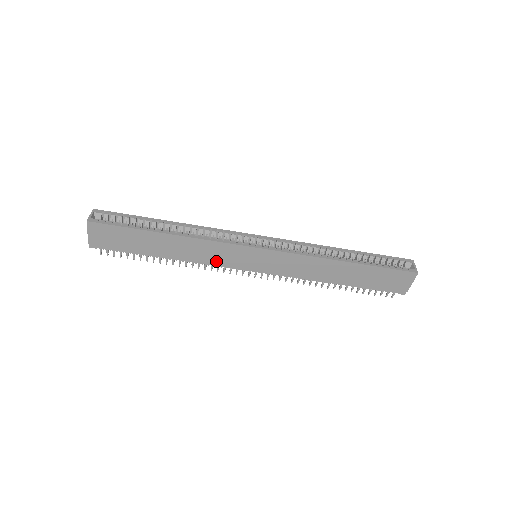
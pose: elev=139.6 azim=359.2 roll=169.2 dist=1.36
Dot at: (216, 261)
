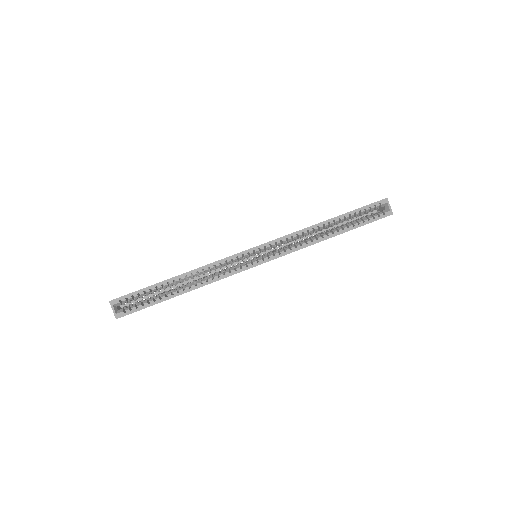
Dot at: occluded
